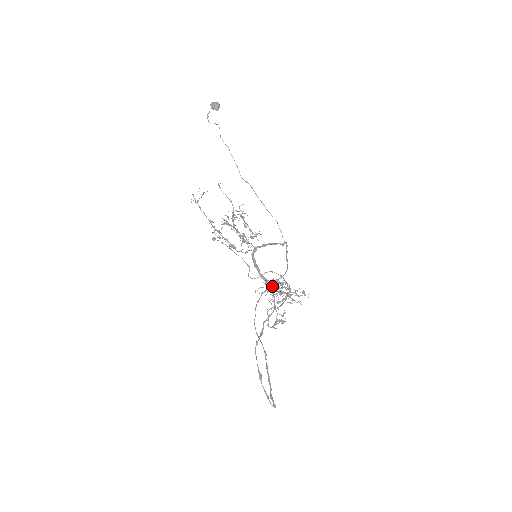
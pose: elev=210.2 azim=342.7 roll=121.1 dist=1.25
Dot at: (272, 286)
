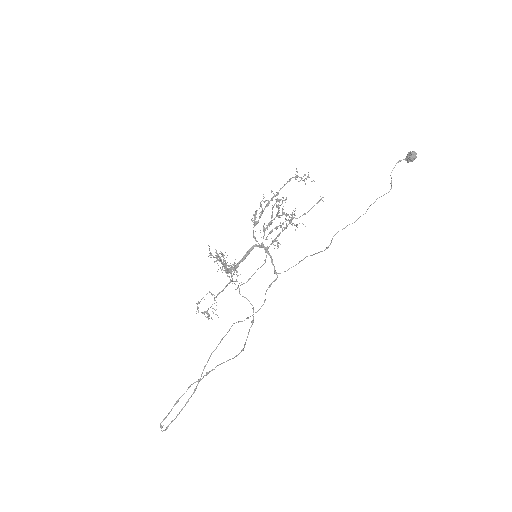
Dot at: (242, 321)
